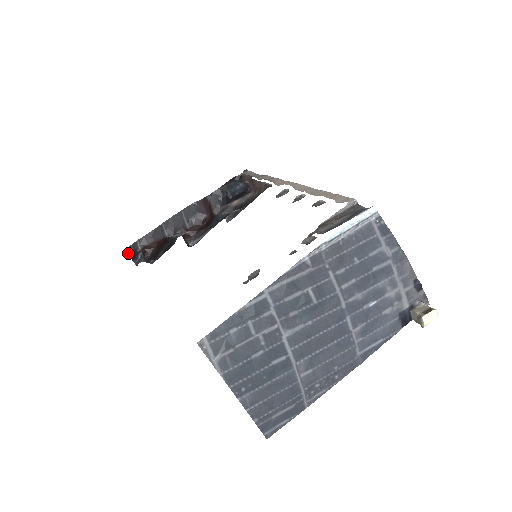
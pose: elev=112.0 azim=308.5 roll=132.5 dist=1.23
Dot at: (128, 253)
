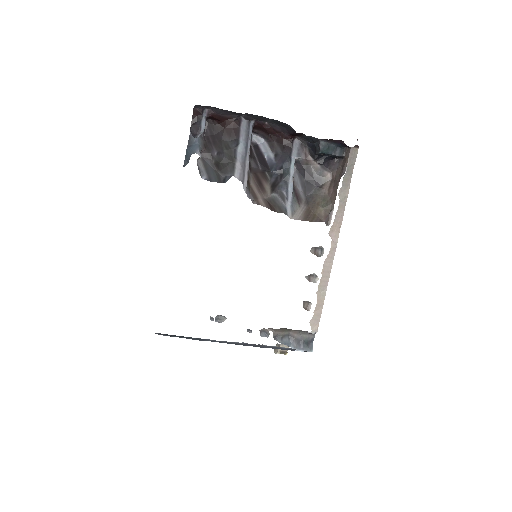
Dot at: (194, 109)
